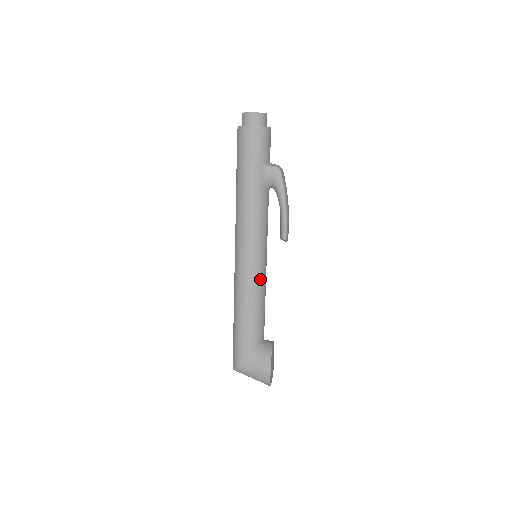
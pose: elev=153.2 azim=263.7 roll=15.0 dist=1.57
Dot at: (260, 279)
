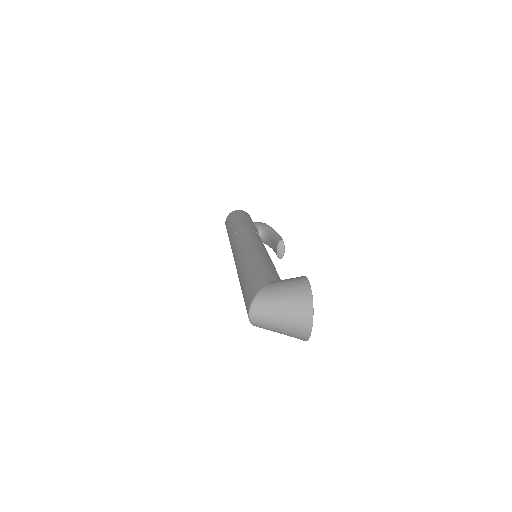
Dot at: (266, 252)
